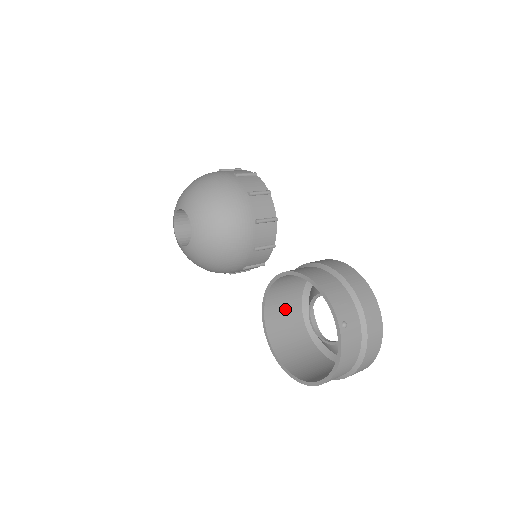
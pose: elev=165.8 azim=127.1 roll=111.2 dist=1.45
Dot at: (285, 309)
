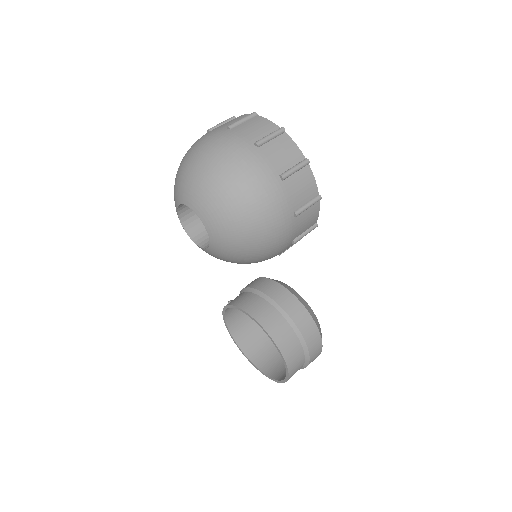
Dot at: occluded
